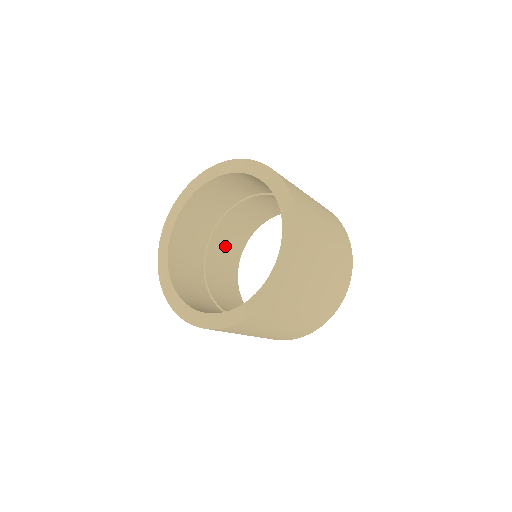
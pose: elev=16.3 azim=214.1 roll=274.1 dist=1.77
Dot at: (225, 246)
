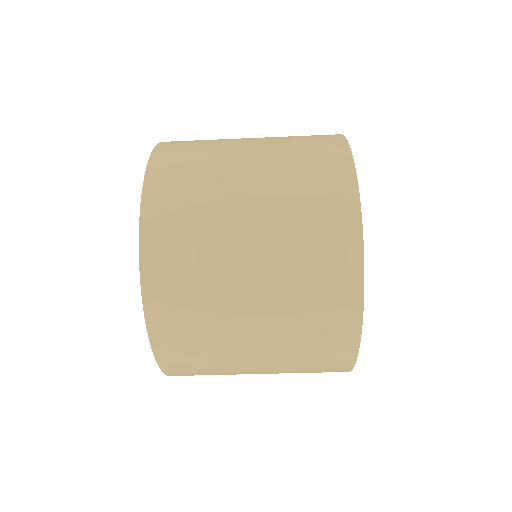
Dot at: occluded
